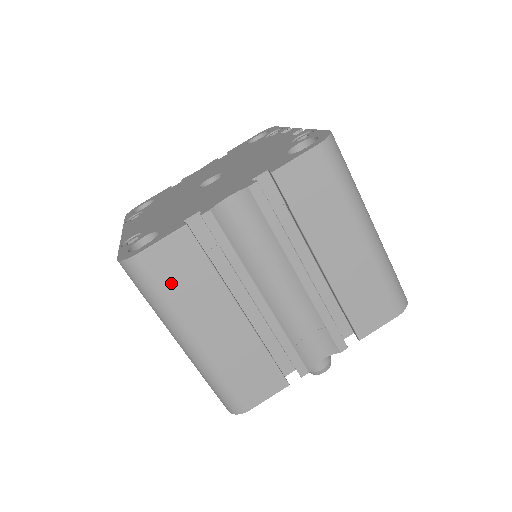
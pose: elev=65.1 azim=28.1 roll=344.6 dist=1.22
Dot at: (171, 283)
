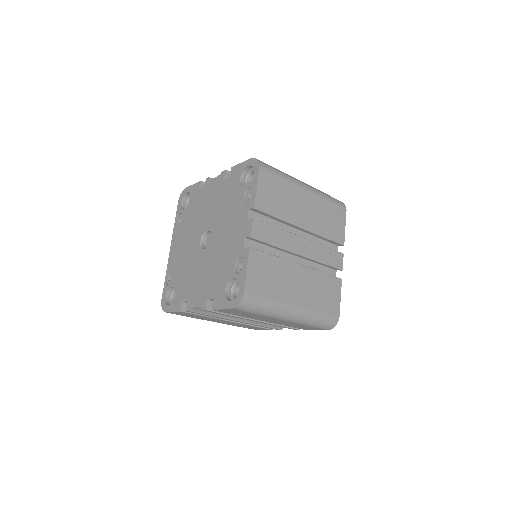
Dot at: (188, 316)
